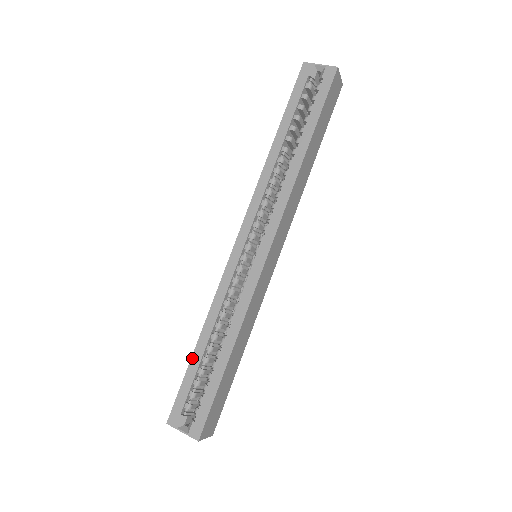
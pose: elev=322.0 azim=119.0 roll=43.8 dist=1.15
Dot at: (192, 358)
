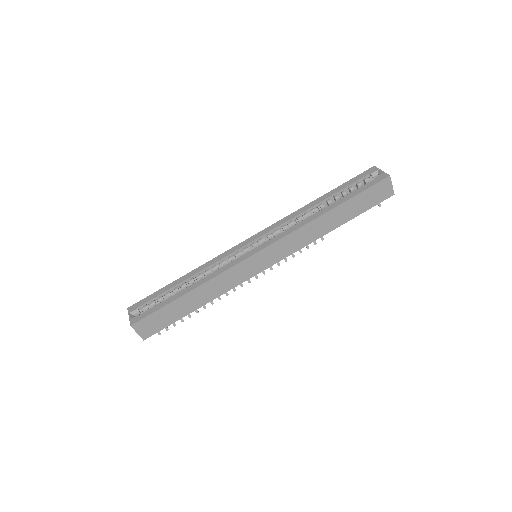
Dot at: (171, 283)
